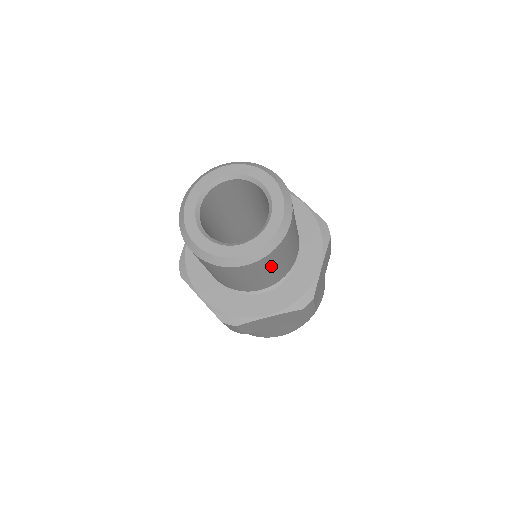
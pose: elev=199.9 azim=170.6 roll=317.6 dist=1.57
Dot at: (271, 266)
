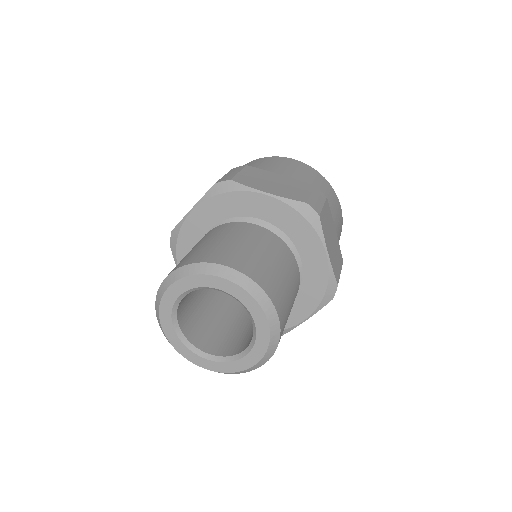
Dot at: occluded
